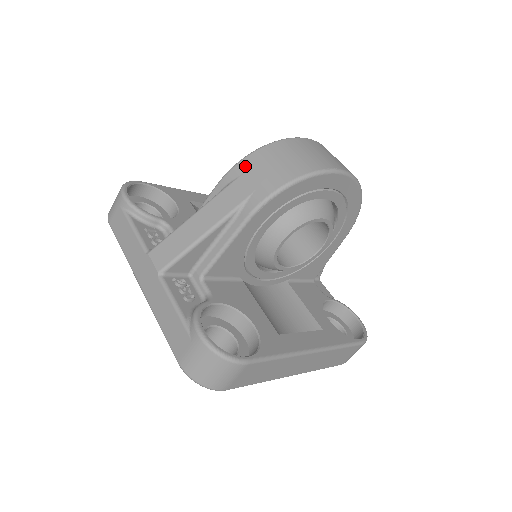
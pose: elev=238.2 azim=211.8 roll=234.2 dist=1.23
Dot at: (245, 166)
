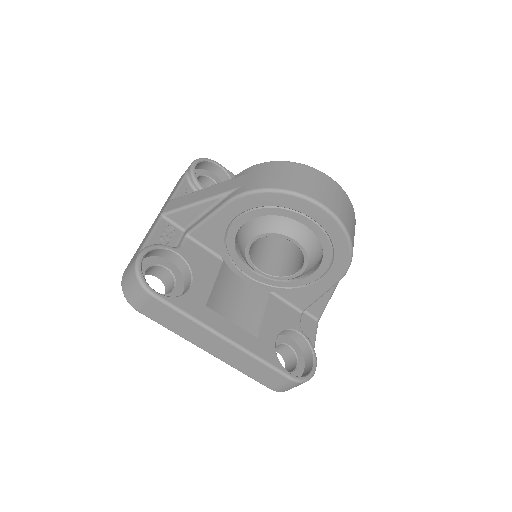
Dot at: (256, 168)
